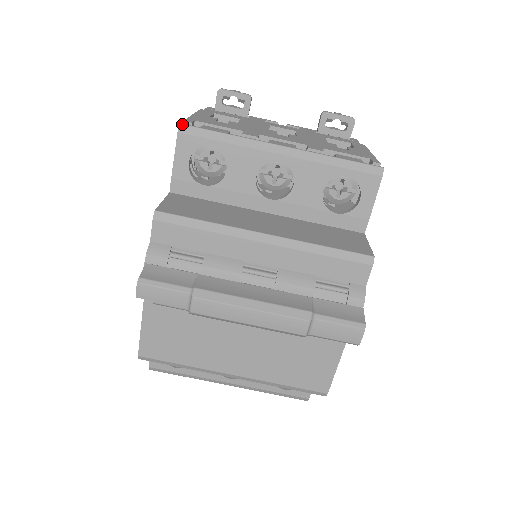
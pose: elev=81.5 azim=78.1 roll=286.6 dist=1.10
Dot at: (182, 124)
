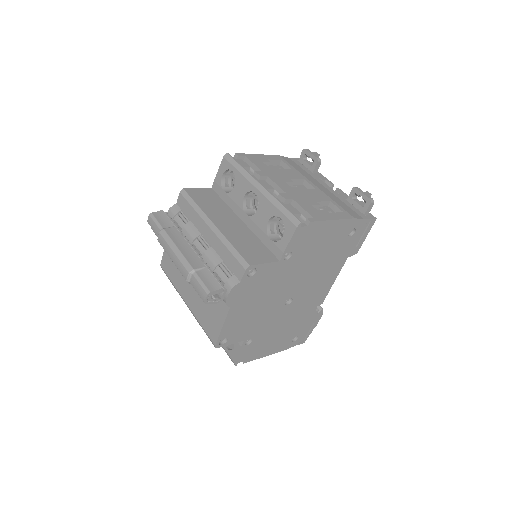
Dot at: (227, 153)
